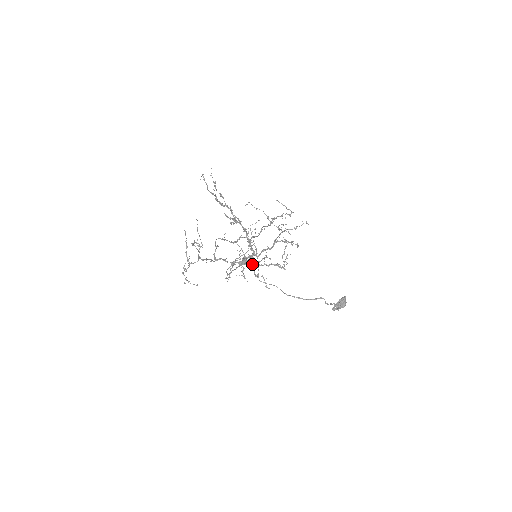
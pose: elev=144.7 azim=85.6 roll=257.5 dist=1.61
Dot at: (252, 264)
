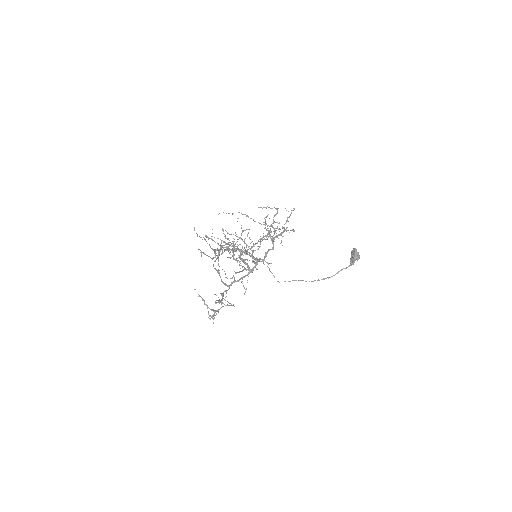
Dot at: occluded
